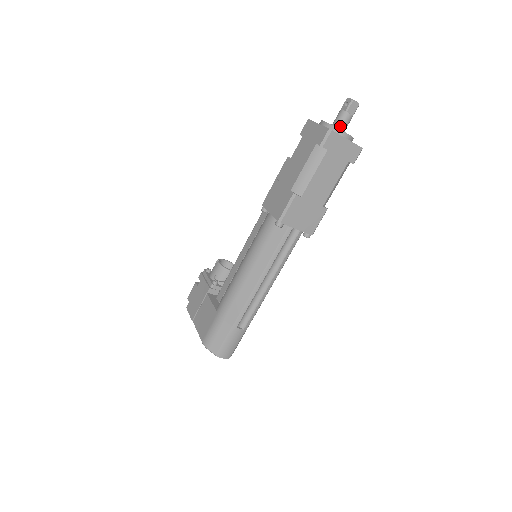
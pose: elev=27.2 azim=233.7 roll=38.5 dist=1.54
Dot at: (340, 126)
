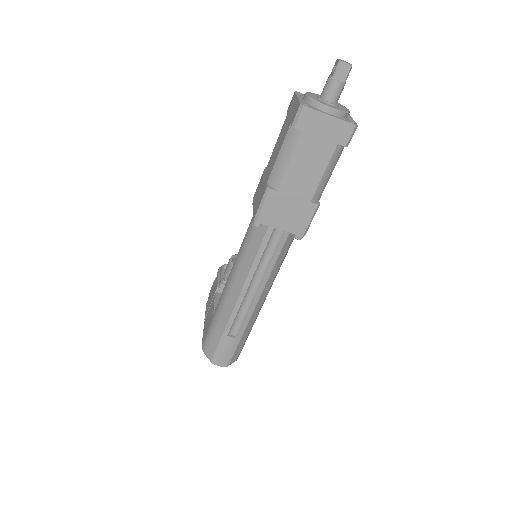
Dot at: (327, 98)
